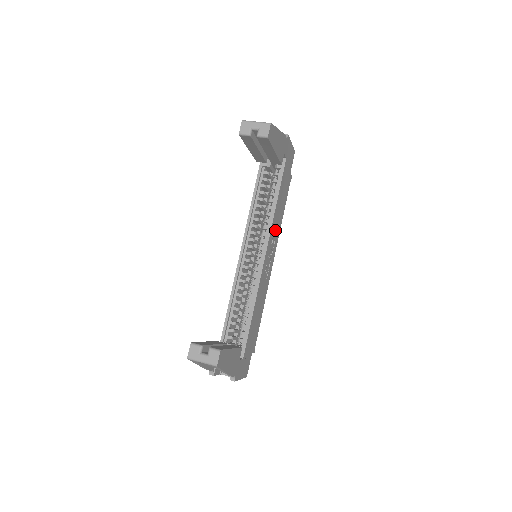
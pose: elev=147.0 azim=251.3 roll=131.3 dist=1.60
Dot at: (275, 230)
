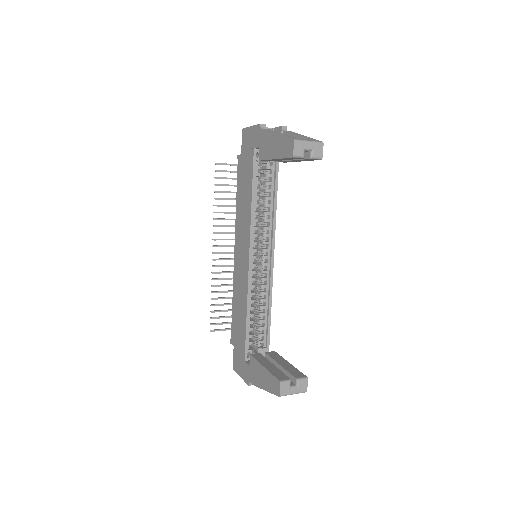
Dot at: occluded
